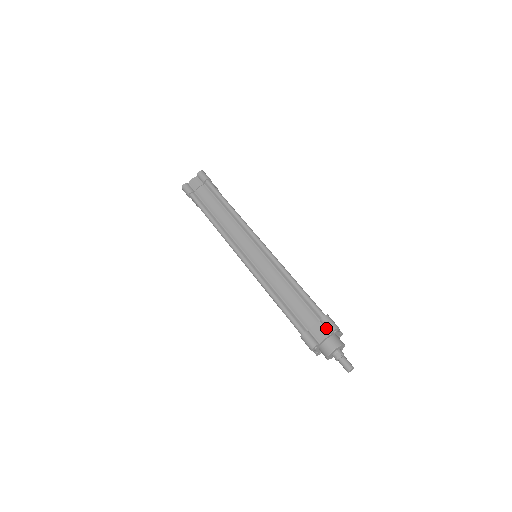
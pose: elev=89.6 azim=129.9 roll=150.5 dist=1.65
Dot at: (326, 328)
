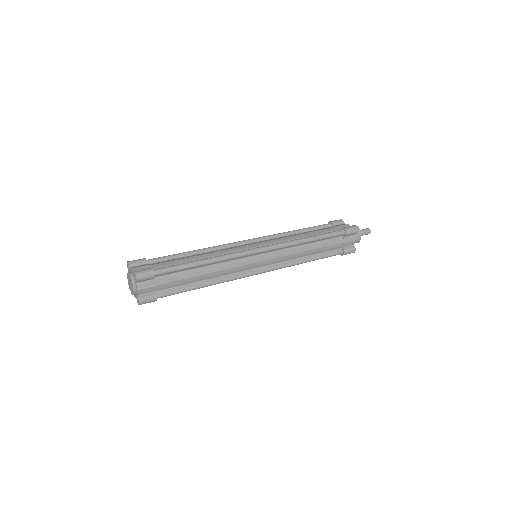
Dot at: (351, 235)
